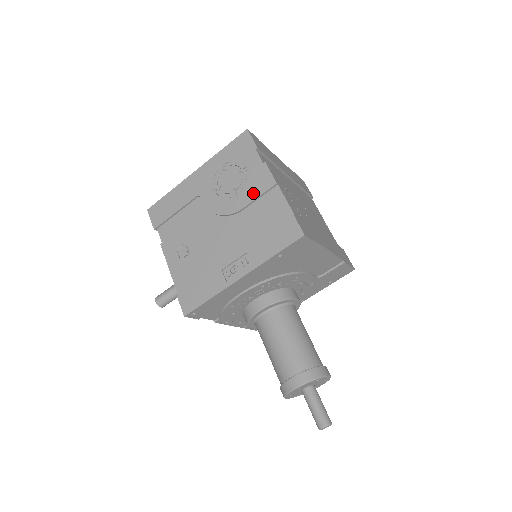
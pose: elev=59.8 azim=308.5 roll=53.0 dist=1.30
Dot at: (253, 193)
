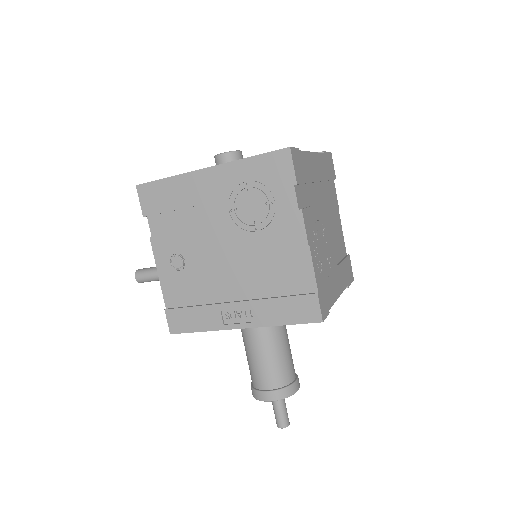
Dot at: (277, 241)
